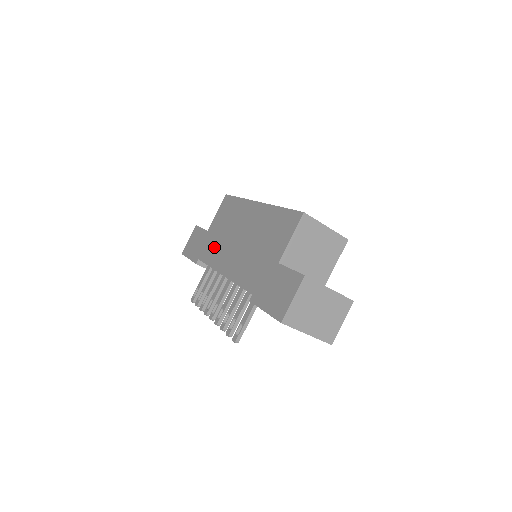
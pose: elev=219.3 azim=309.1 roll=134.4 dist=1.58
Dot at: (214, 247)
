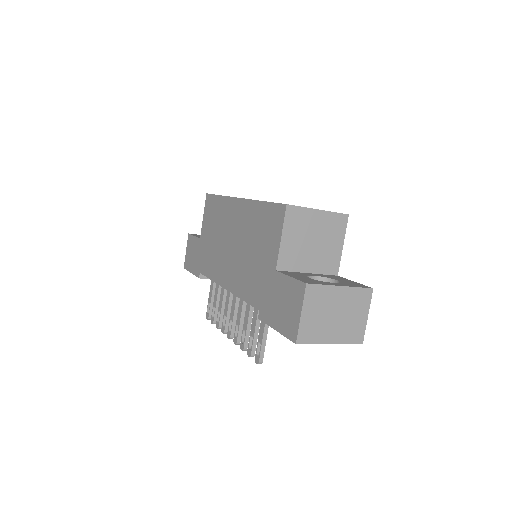
Dot at: (210, 257)
